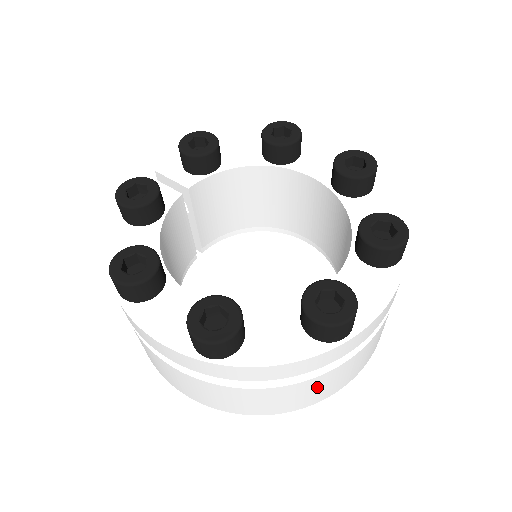
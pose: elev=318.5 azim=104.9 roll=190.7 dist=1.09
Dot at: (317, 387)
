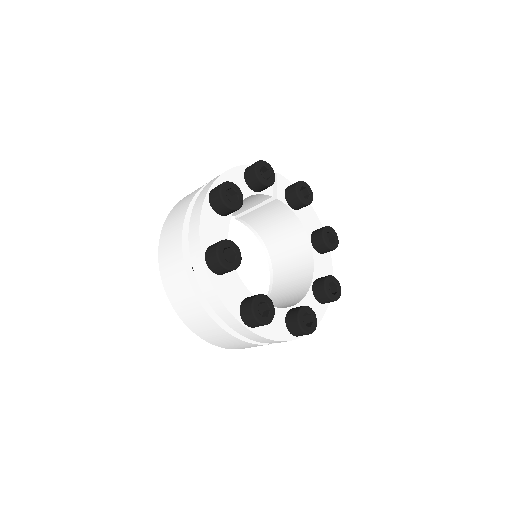
Dot at: (206, 325)
